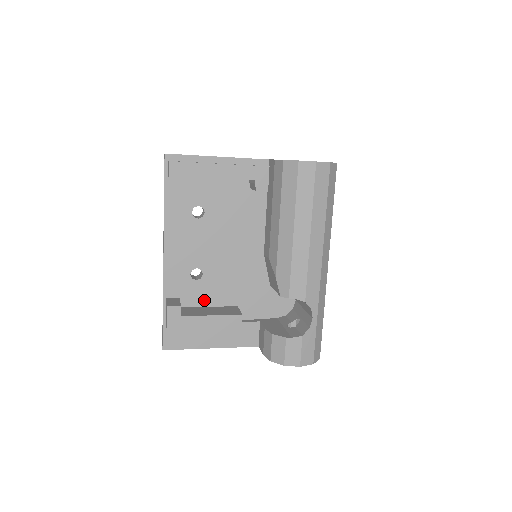
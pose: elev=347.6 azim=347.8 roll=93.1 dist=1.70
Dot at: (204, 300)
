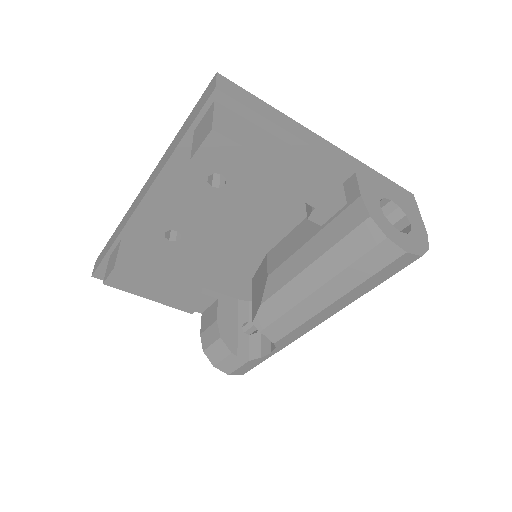
Dot at: (167, 259)
